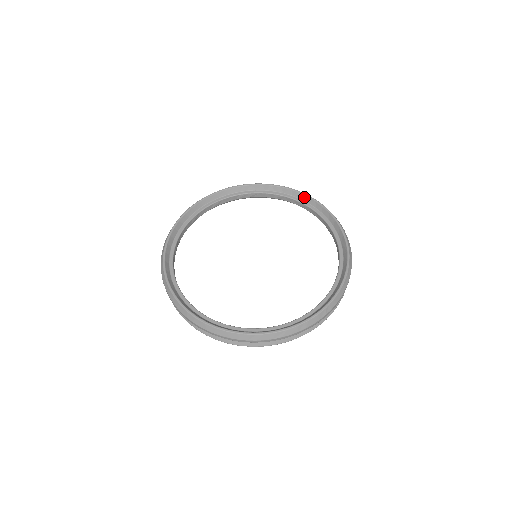
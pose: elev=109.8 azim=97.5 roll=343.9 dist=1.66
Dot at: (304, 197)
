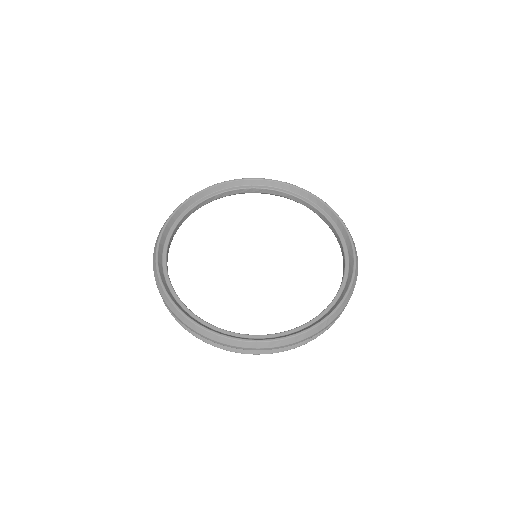
Dot at: (312, 198)
